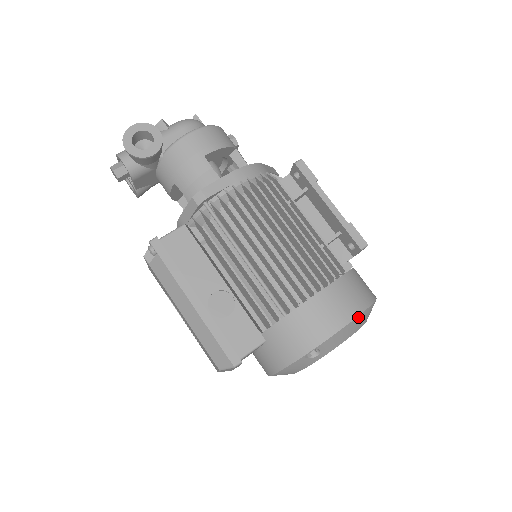
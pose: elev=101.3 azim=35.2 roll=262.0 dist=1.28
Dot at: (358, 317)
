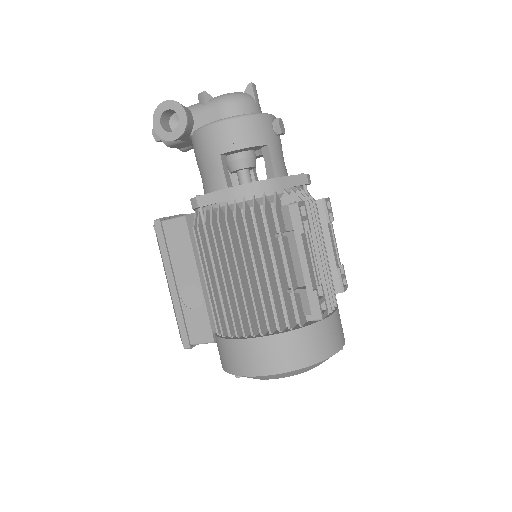
Dot at: (284, 373)
